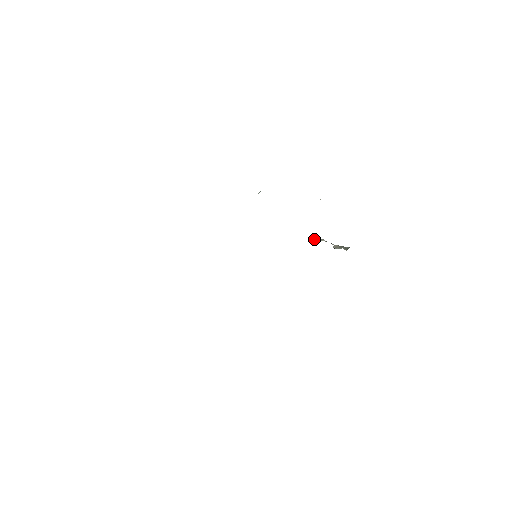
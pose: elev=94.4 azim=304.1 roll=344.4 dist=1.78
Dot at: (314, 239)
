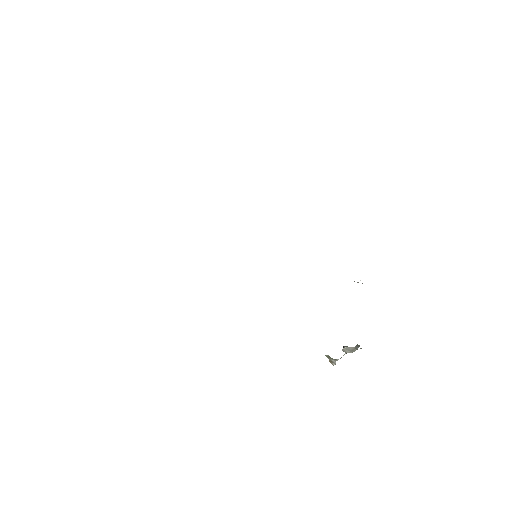
Dot at: (325, 355)
